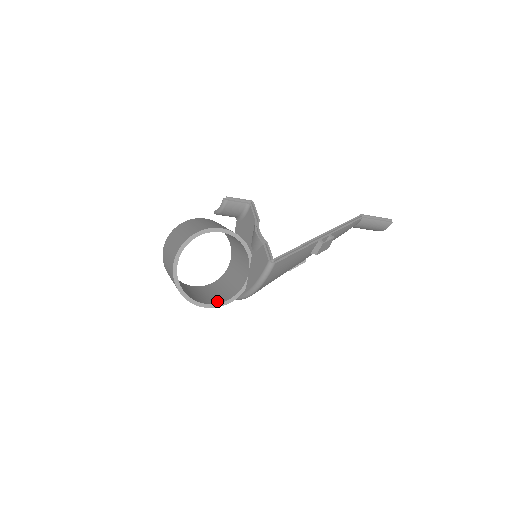
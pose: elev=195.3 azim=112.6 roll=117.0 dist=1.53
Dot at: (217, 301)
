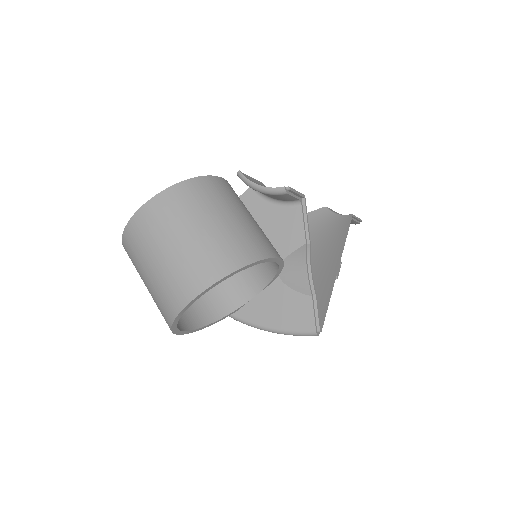
Dot at: (196, 320)
